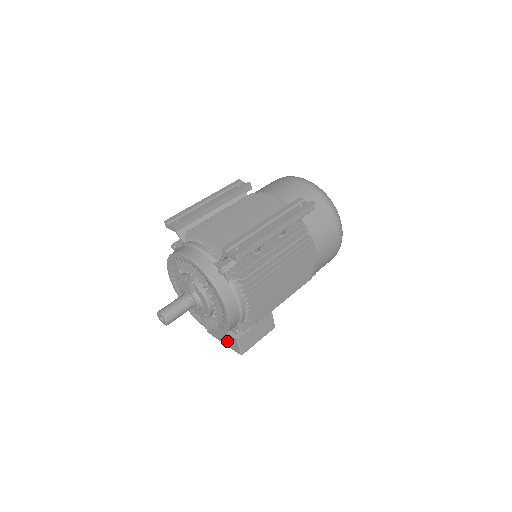
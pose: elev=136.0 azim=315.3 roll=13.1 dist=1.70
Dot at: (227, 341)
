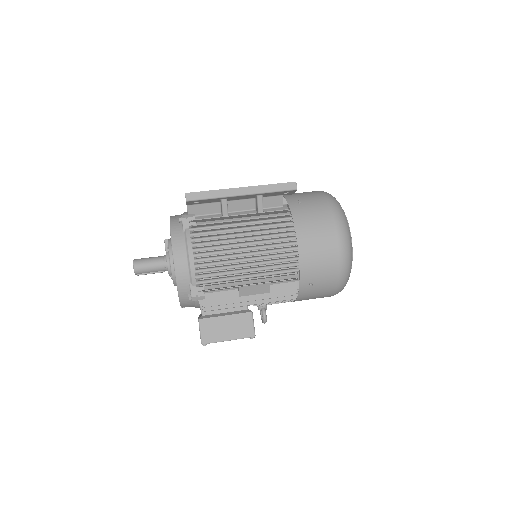
Dot at: occluded
